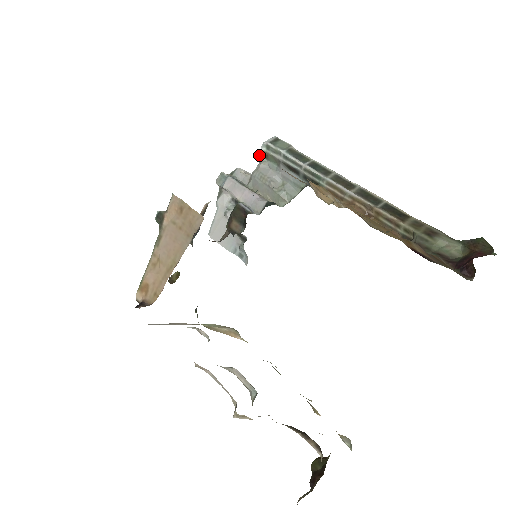
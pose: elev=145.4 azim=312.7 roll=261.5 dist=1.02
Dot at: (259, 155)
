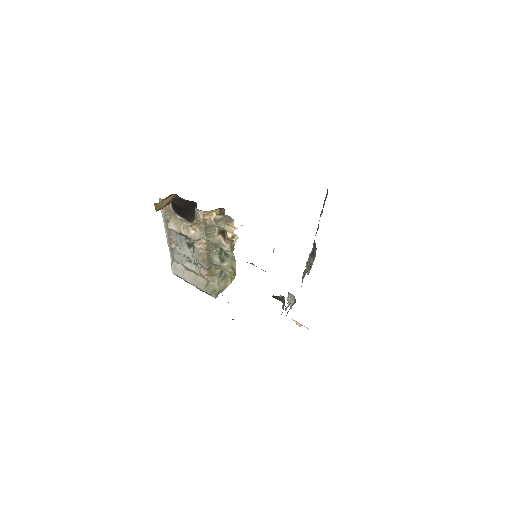
Dot at: occluded
